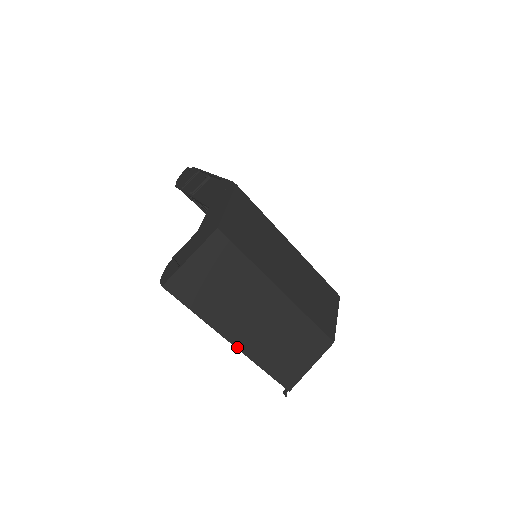
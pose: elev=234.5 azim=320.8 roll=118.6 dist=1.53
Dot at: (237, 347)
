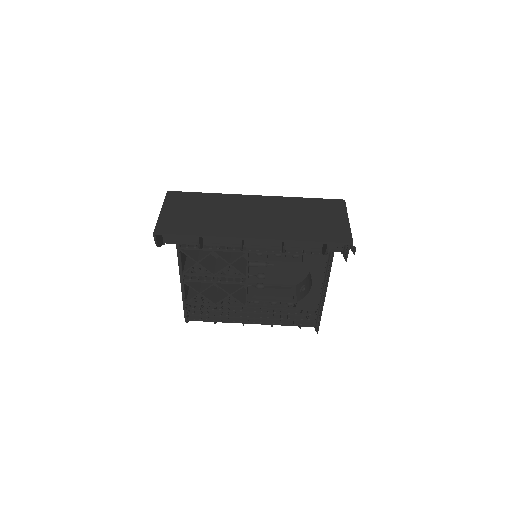
Dot at: (260, 238)
